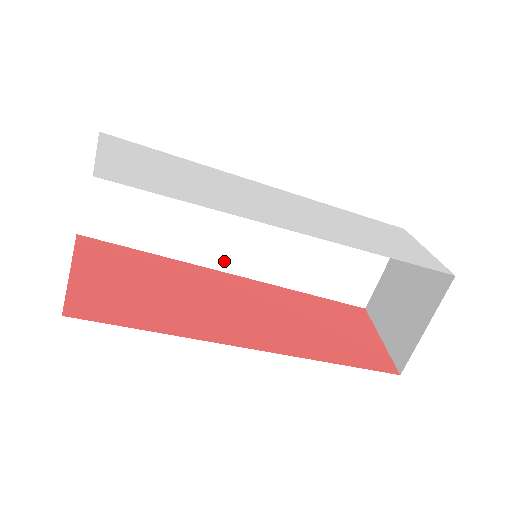
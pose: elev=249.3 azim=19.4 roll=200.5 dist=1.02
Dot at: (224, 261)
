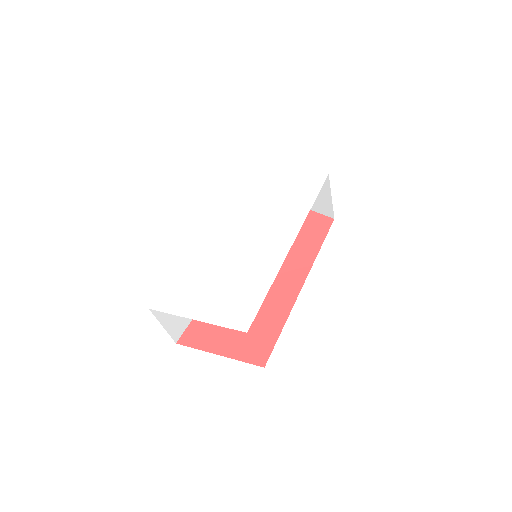
Dot at: occluded
